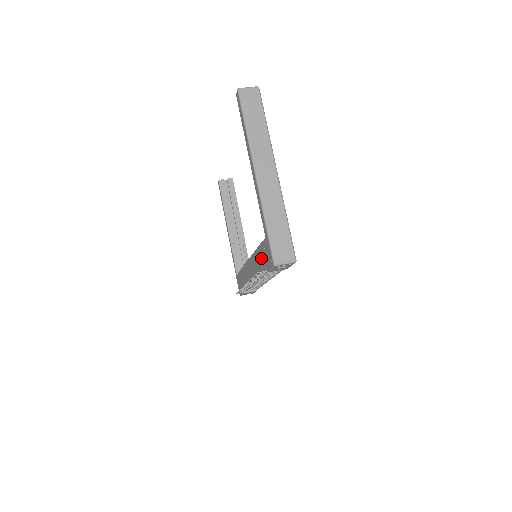
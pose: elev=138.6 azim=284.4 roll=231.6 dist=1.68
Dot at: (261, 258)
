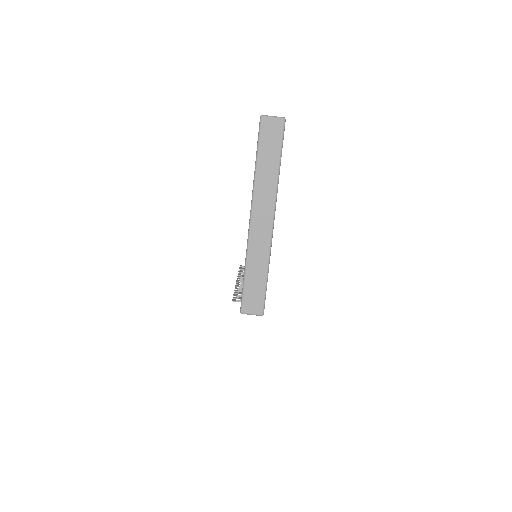
Dot at: occluded
